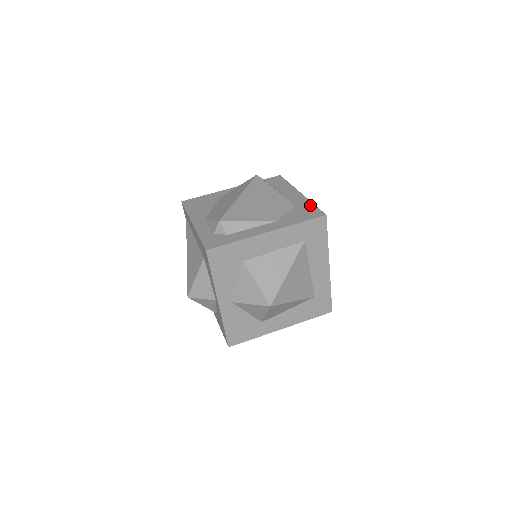
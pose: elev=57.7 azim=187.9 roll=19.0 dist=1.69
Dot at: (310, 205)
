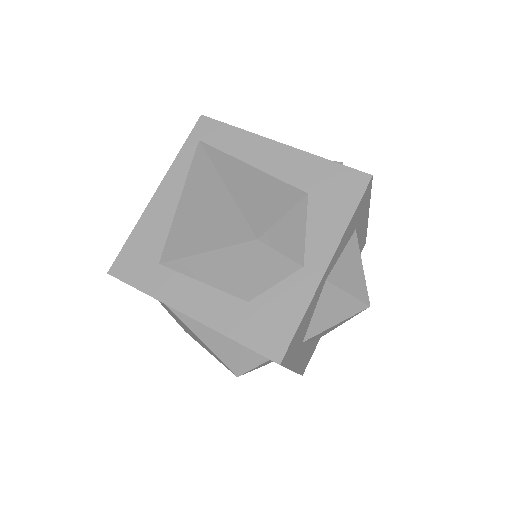
Dot at: occluded
